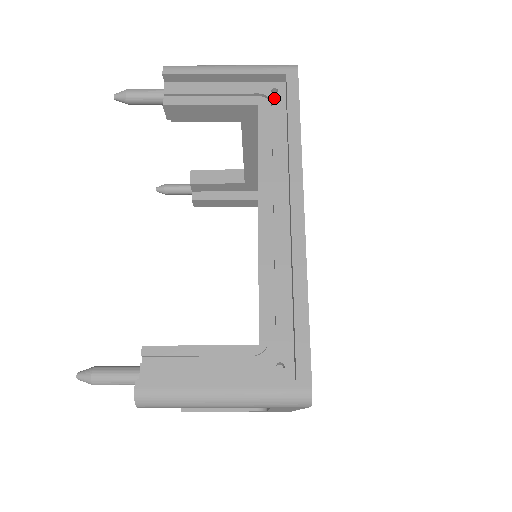
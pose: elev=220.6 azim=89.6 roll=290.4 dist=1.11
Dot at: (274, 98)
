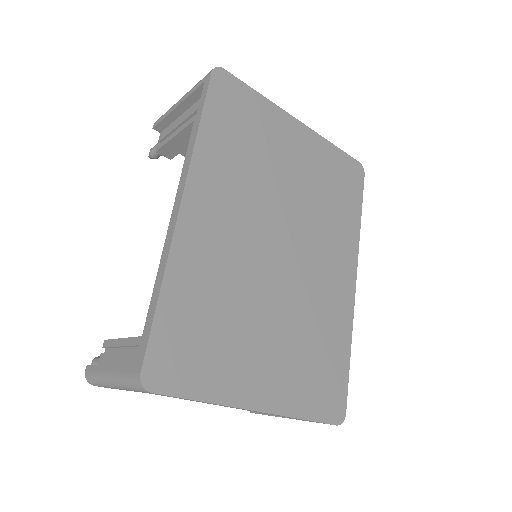
Dot at: occluded
